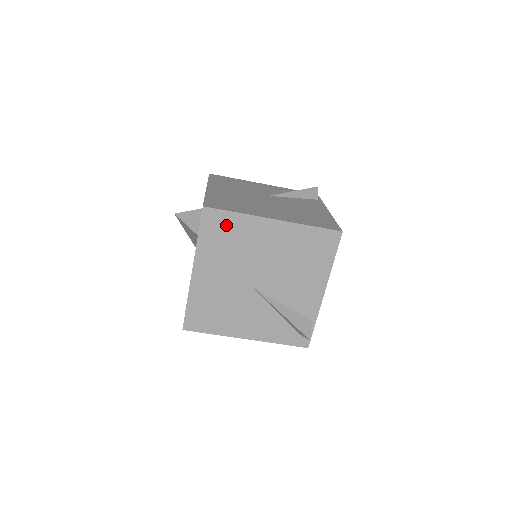
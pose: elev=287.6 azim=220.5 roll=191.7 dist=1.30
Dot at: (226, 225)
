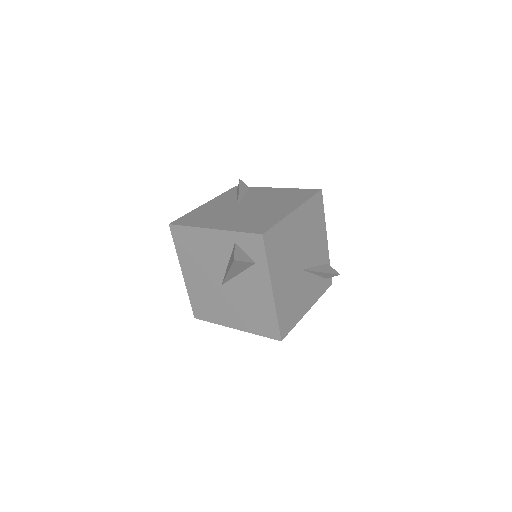
Dot at: (277, 237)
